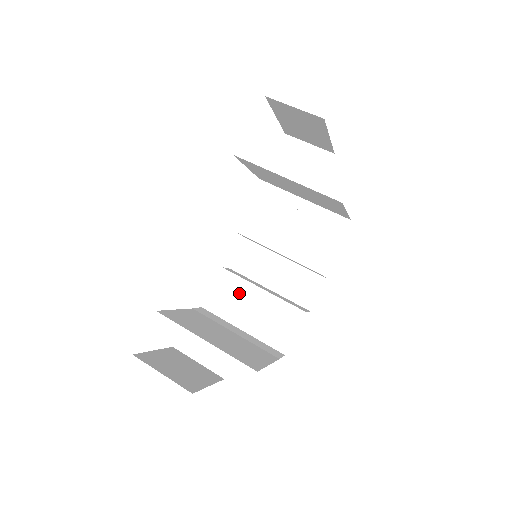
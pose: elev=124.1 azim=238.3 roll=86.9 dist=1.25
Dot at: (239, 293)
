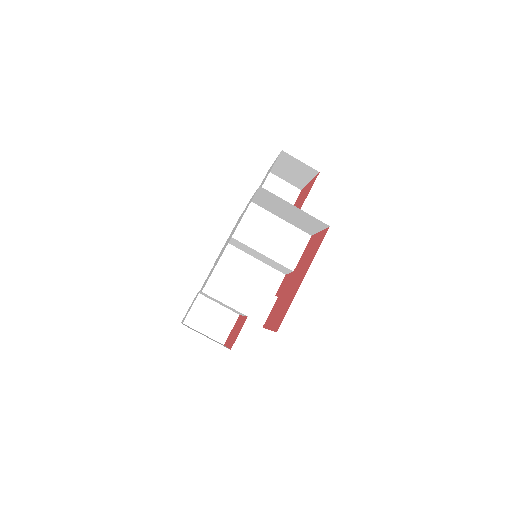
Dot at: (229, 283)
